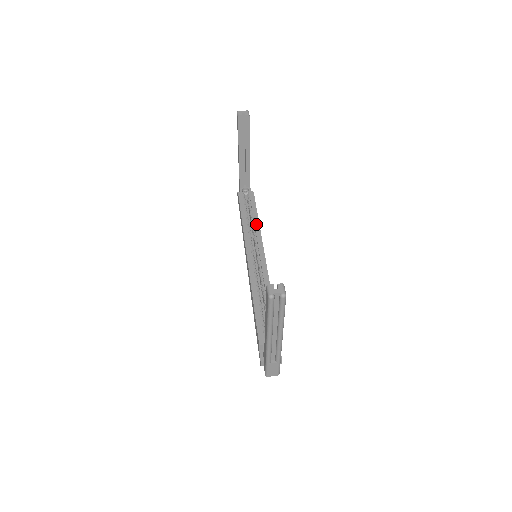
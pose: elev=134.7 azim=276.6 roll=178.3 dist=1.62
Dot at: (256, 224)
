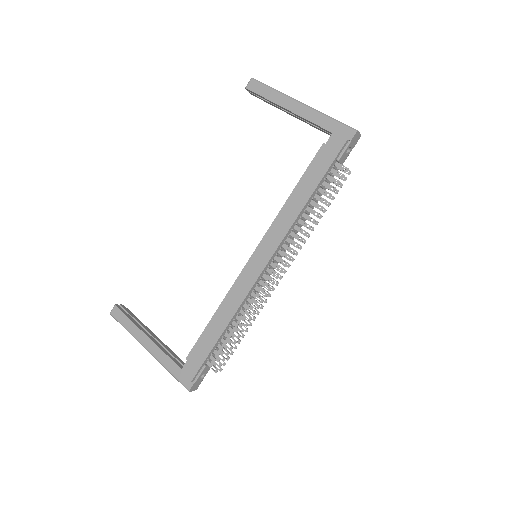
Dot at: occluded
